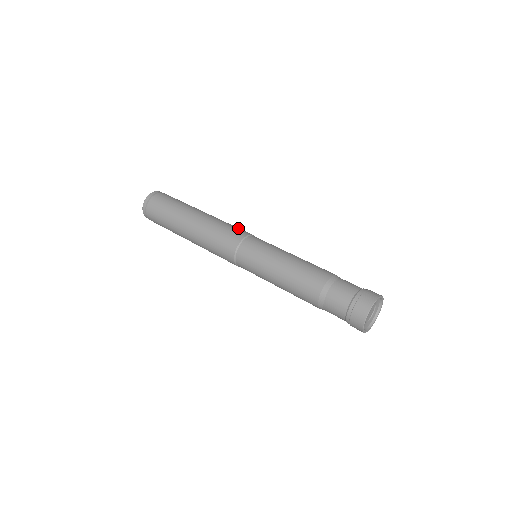
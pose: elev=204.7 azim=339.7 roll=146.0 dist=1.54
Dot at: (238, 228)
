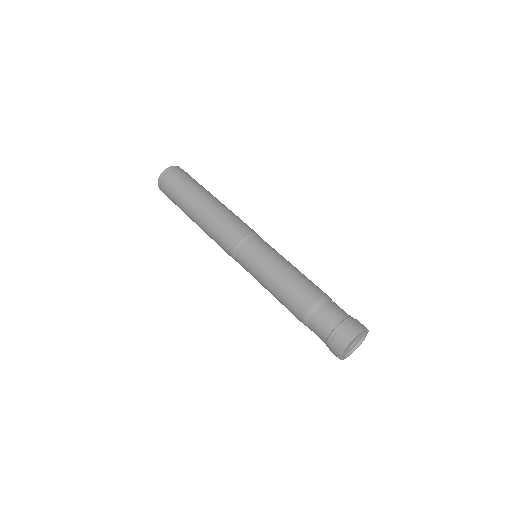
Dot at: occluded
